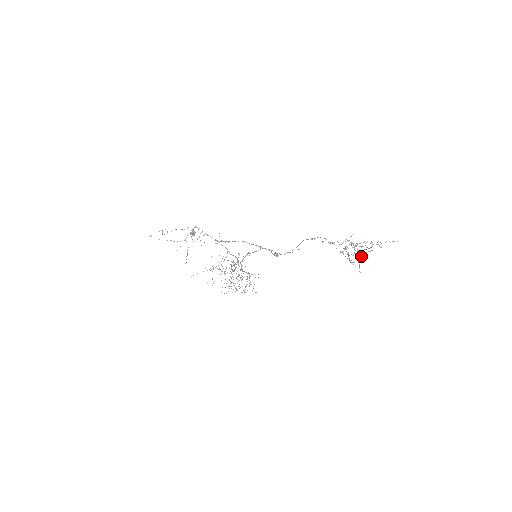
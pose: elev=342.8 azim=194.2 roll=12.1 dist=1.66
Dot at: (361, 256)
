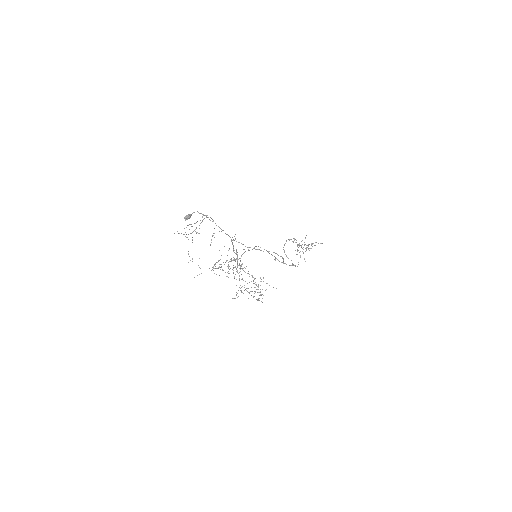
Dot at: occluded
